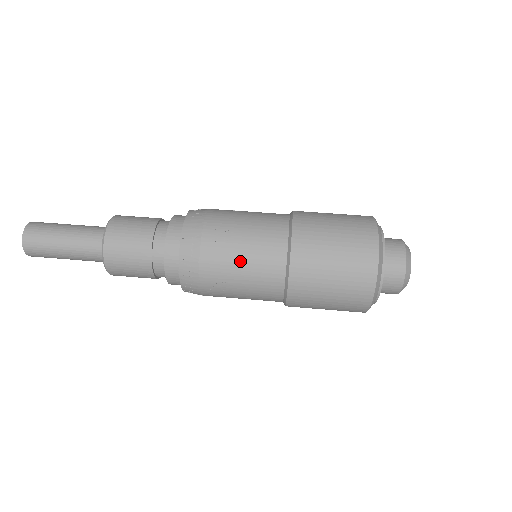
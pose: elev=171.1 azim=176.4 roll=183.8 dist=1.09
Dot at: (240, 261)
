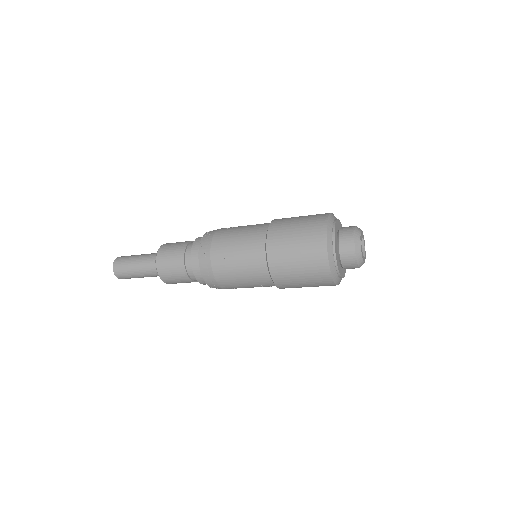
Dot at: (237, 236)
